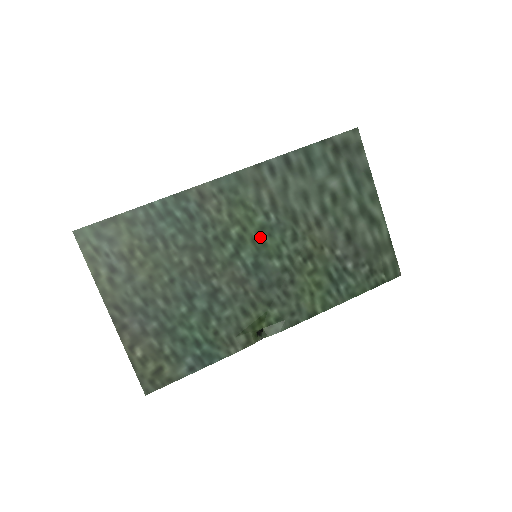
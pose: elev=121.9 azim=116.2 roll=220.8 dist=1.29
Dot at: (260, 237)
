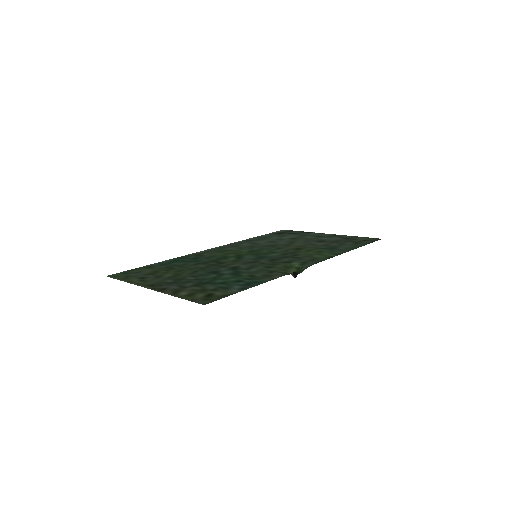
Dot at: (252, 253)
